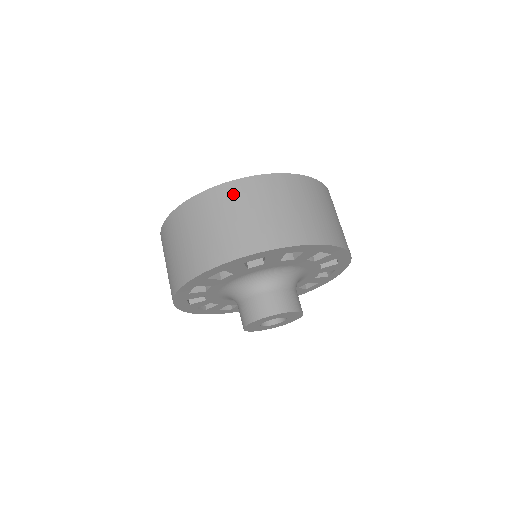
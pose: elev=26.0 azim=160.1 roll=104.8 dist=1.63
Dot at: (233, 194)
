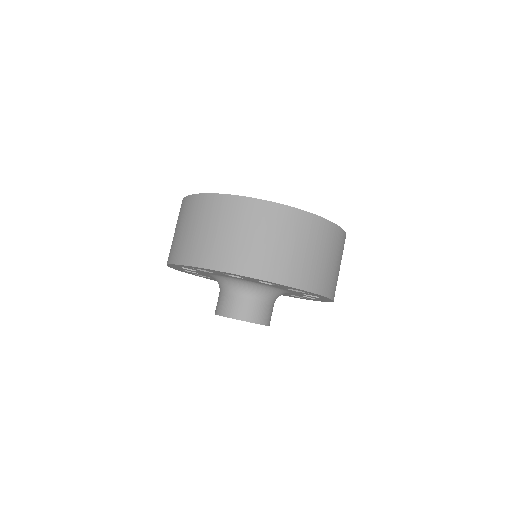
Dot at: (324, 232)
